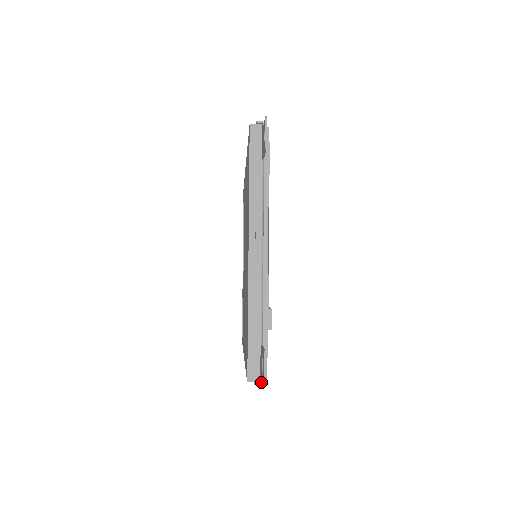
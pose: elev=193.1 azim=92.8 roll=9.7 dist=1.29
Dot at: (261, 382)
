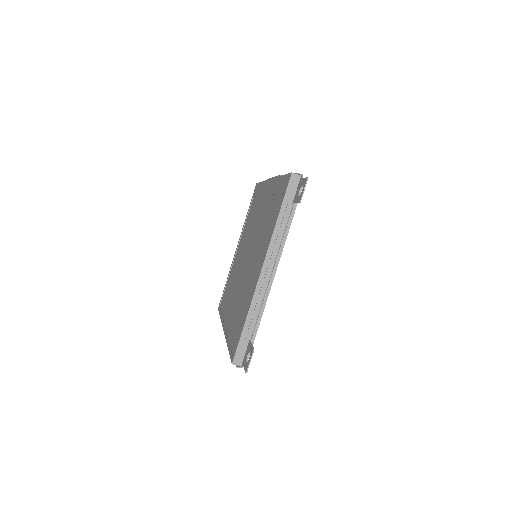
Dot at: (242, 367)
